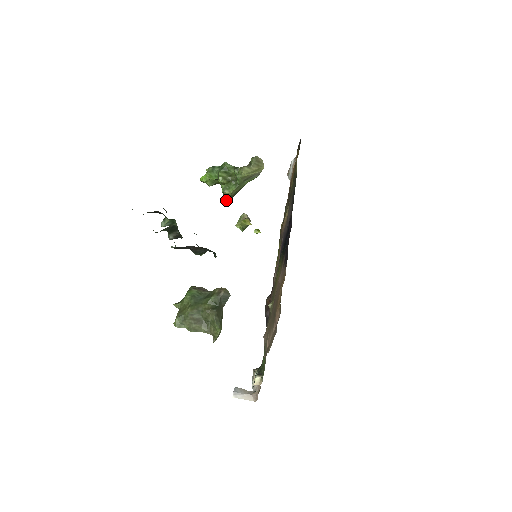
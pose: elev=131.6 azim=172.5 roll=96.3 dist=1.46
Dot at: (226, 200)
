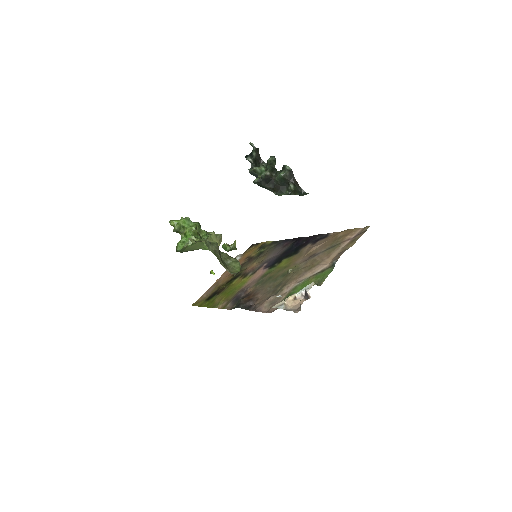
Dot at: (186, 244)
